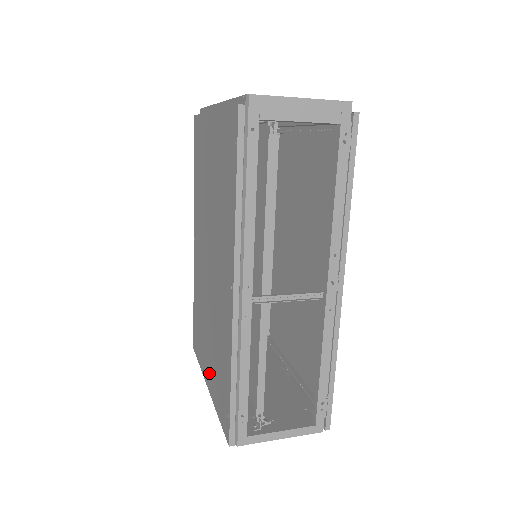
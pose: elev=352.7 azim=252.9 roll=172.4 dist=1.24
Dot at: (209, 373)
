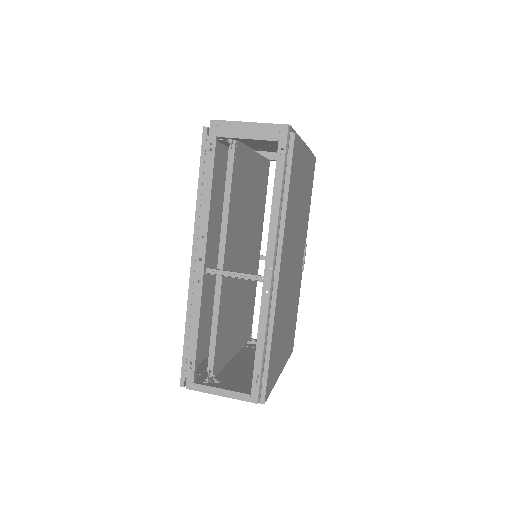
Dot at: (209, 345)
